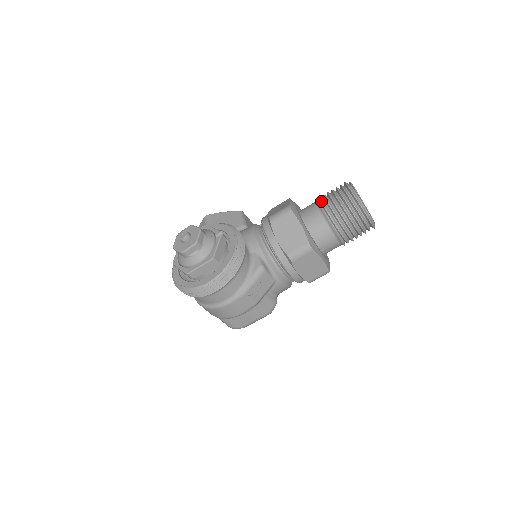
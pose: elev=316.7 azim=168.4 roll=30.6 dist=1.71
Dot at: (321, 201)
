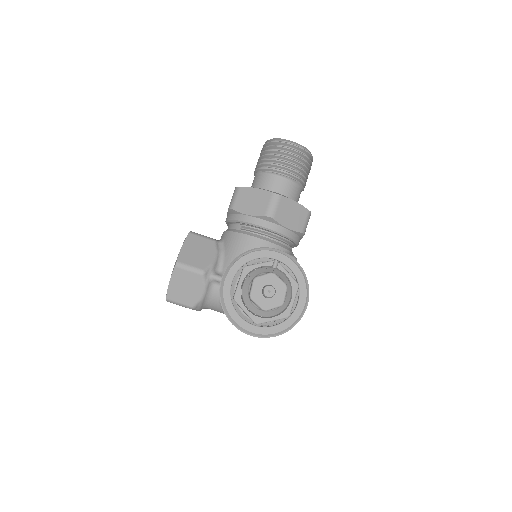
Dot at: (280, 171)
